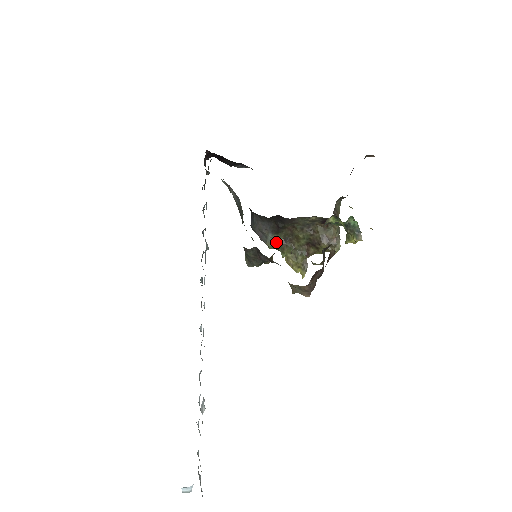
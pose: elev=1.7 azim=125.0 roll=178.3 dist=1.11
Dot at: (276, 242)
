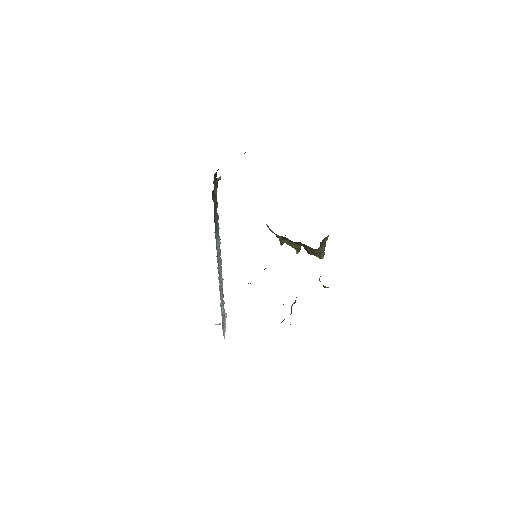
Dot at: occluded
